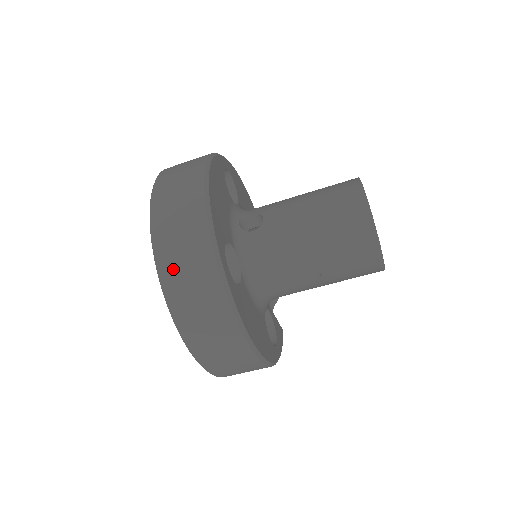
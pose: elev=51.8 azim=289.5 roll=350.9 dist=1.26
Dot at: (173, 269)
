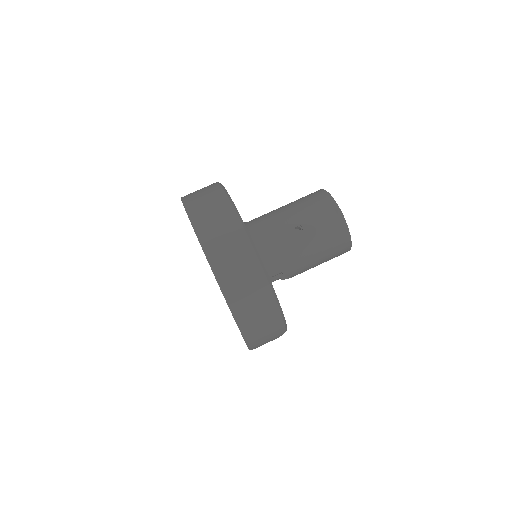
Dot at: (193, 197)
